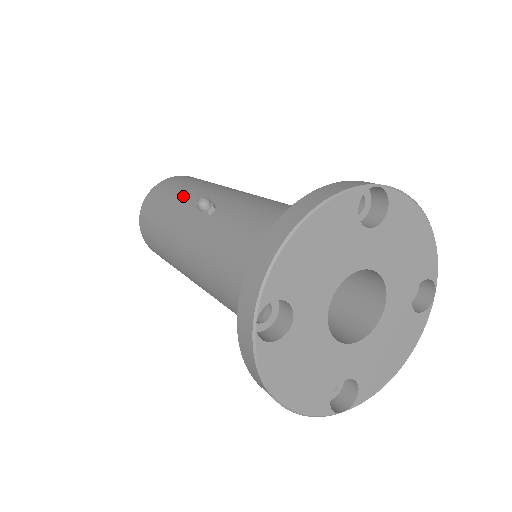
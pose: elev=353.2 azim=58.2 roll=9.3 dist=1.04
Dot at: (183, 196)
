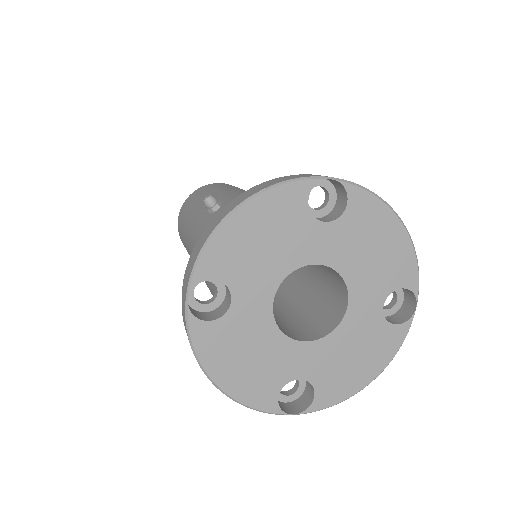
Dot at: occluded
